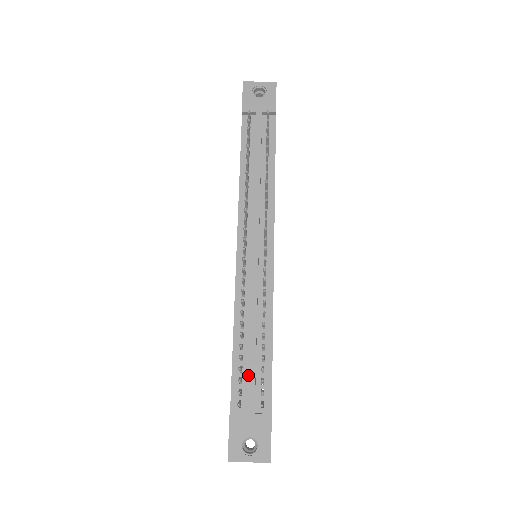
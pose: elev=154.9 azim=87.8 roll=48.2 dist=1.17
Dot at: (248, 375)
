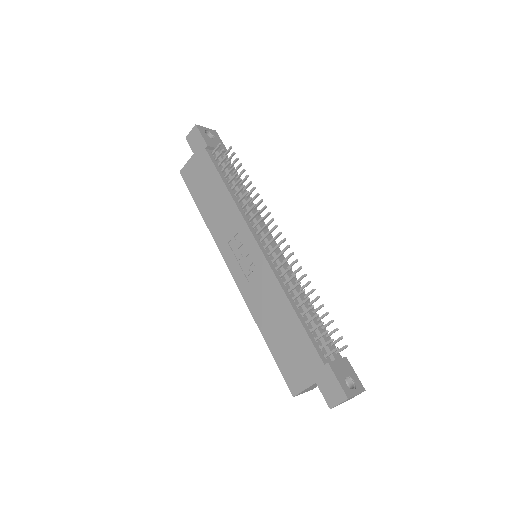
Dot at: (320, 332)
